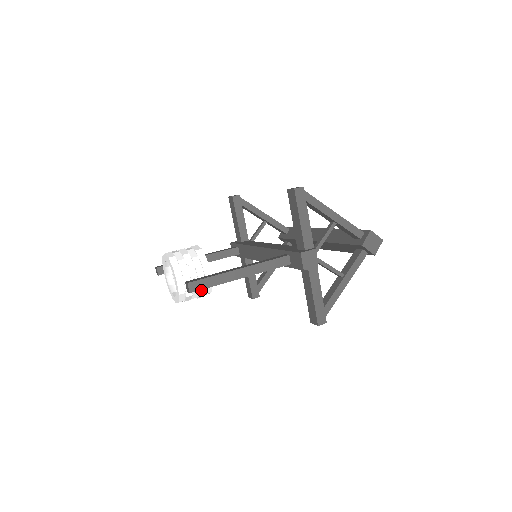
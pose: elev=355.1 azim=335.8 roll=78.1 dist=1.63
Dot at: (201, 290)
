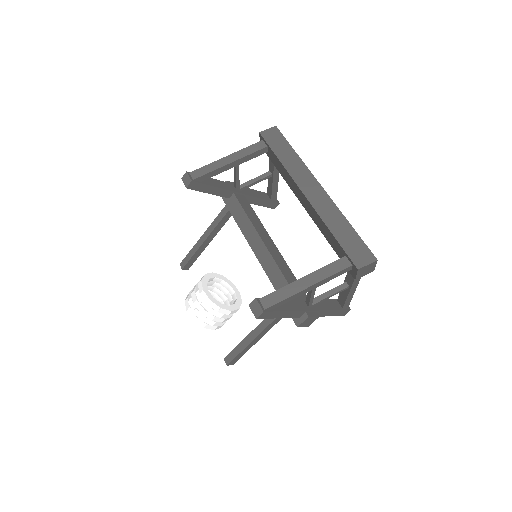
Dot at: occluded
